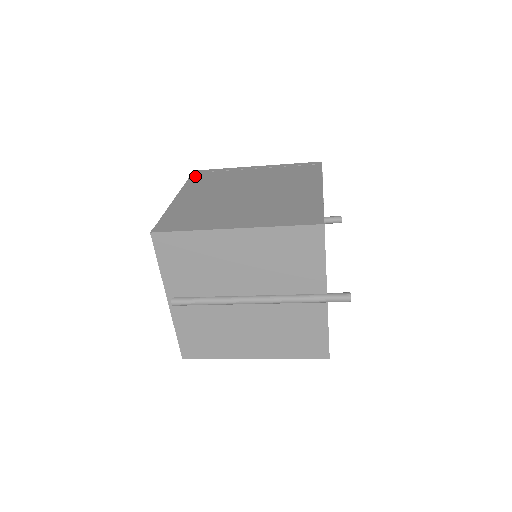
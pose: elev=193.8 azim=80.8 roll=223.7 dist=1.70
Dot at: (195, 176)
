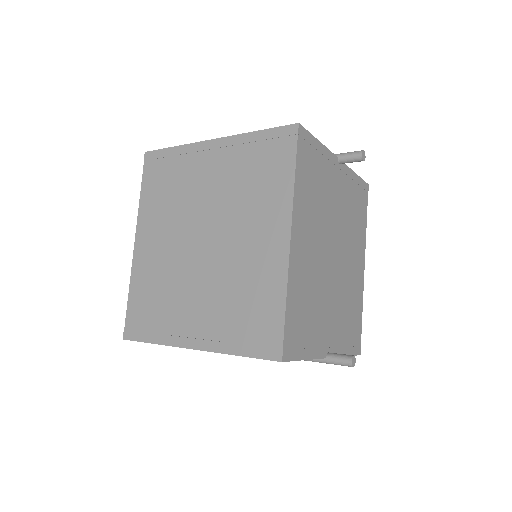
Dot at: (147, 174)
